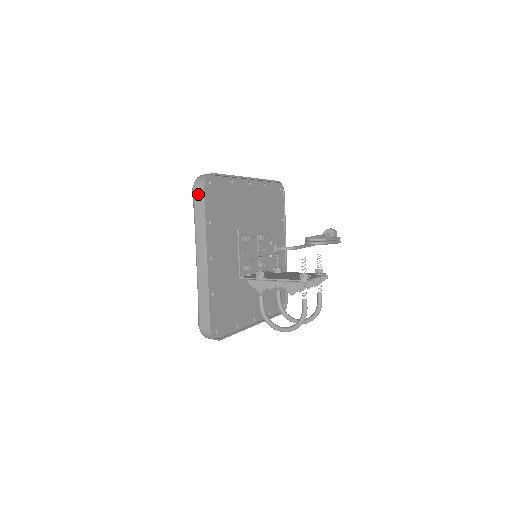
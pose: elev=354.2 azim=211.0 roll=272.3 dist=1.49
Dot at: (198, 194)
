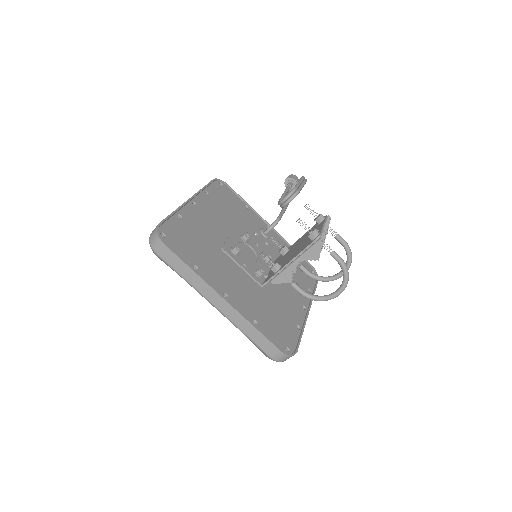
Dot at: (163, 253)
